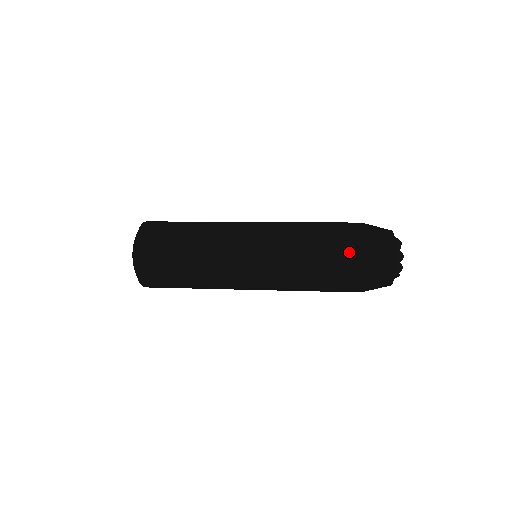
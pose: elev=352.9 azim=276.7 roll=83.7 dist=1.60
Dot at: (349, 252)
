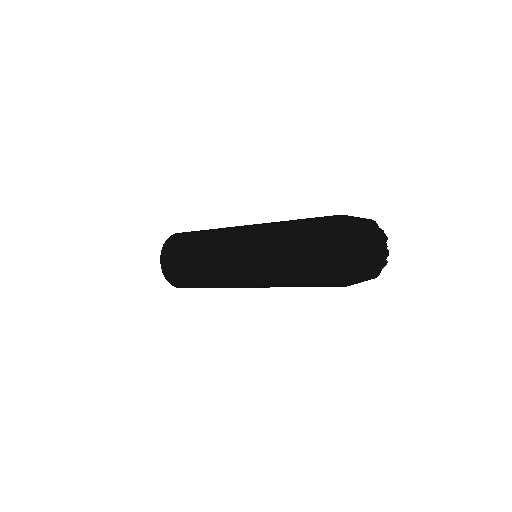
Dot at: (318, 273)
